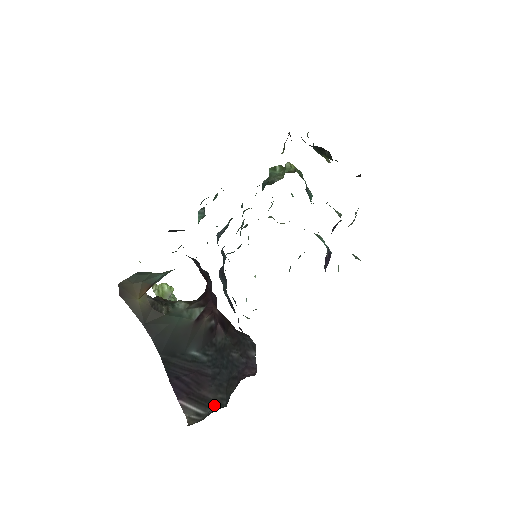
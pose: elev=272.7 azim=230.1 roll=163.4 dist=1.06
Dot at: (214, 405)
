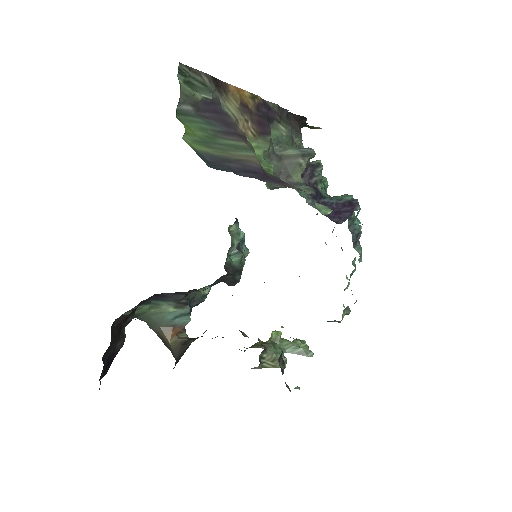
Dot at: occluded
